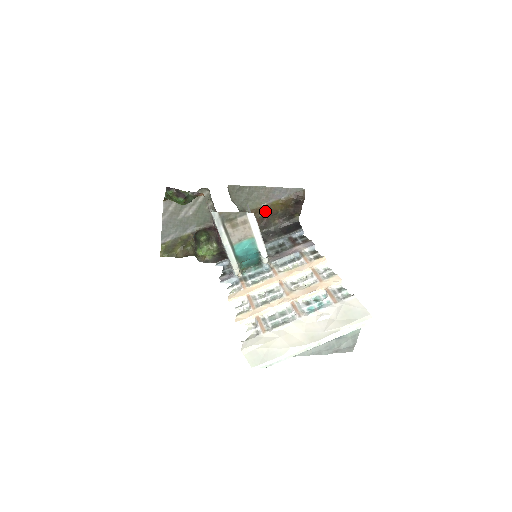
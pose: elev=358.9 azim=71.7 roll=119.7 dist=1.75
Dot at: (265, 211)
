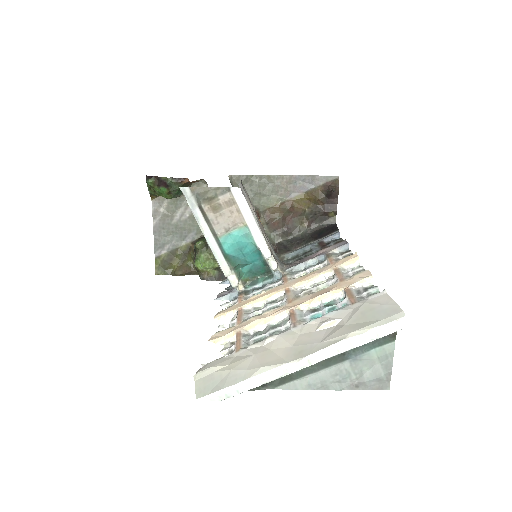
Dot at: (286, 210)
